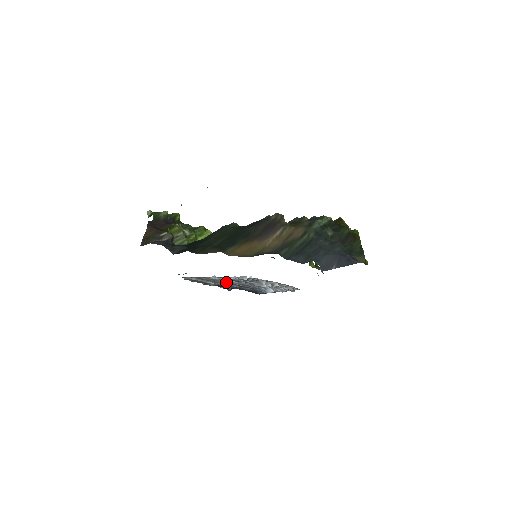
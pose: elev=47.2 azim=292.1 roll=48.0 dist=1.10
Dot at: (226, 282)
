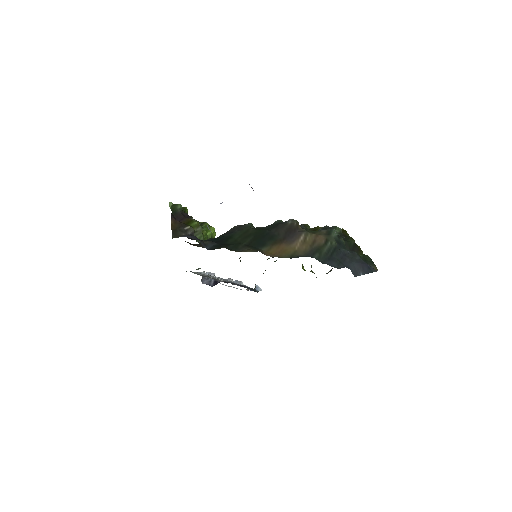
Dot at: (218, 278)
